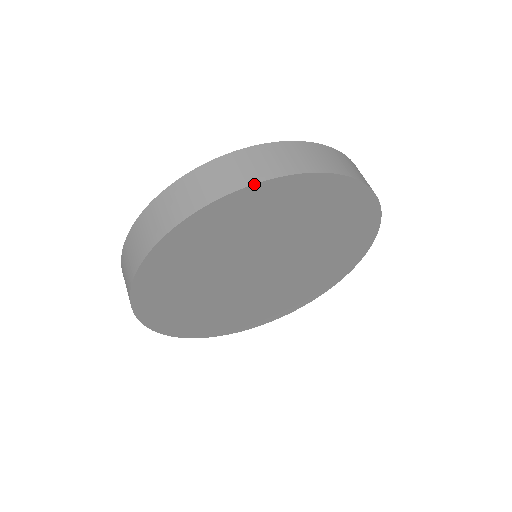
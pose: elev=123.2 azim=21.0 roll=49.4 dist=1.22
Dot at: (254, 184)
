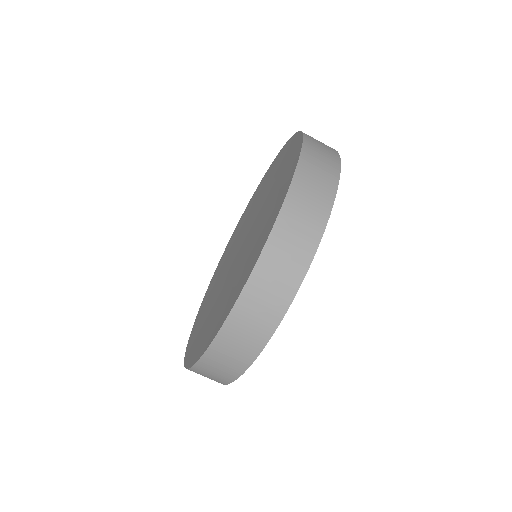
Dot at: occluded
